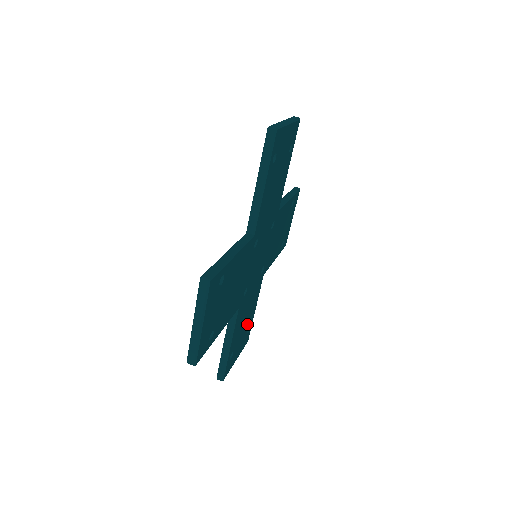
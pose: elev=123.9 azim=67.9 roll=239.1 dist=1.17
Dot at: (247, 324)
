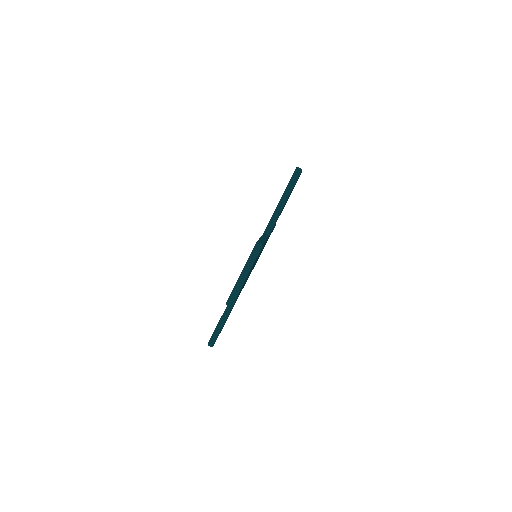
Dot at: occluded
